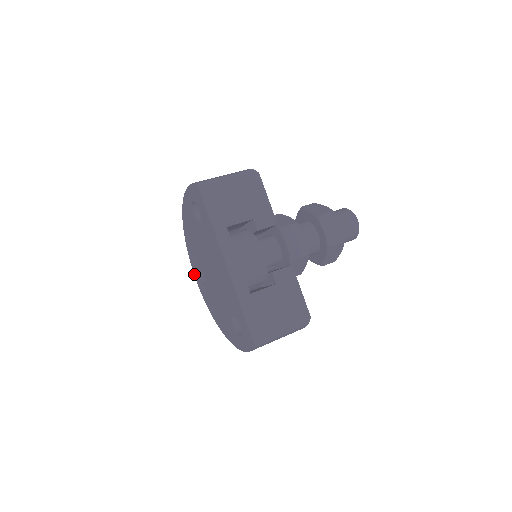
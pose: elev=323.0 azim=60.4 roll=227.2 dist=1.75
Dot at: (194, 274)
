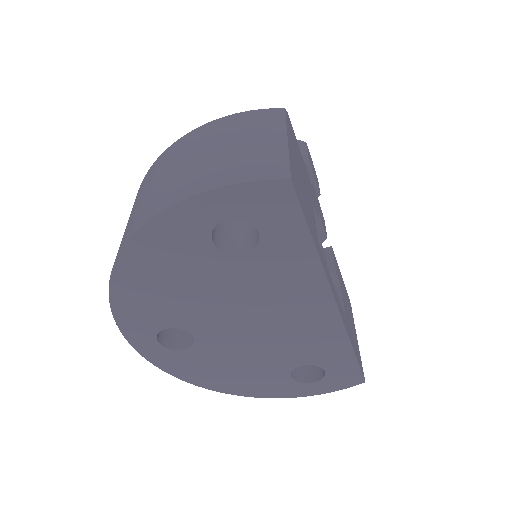
Dot at: (130, 343)
